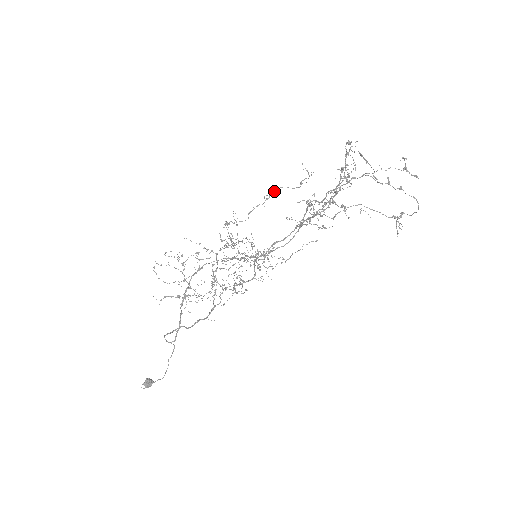
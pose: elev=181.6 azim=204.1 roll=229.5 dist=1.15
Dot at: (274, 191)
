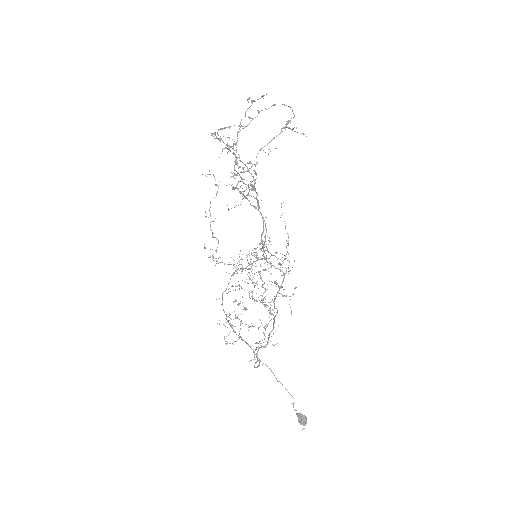
Dot at: occluded
